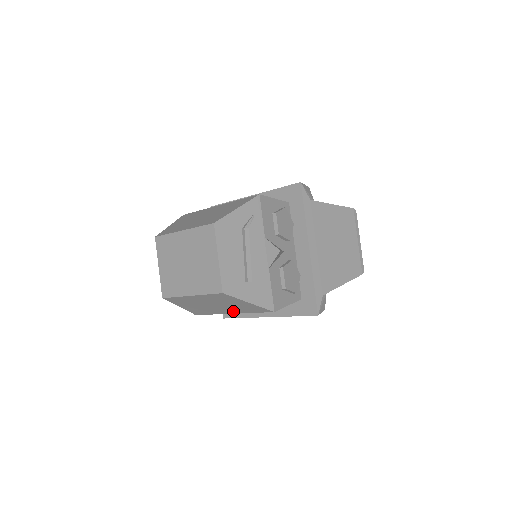
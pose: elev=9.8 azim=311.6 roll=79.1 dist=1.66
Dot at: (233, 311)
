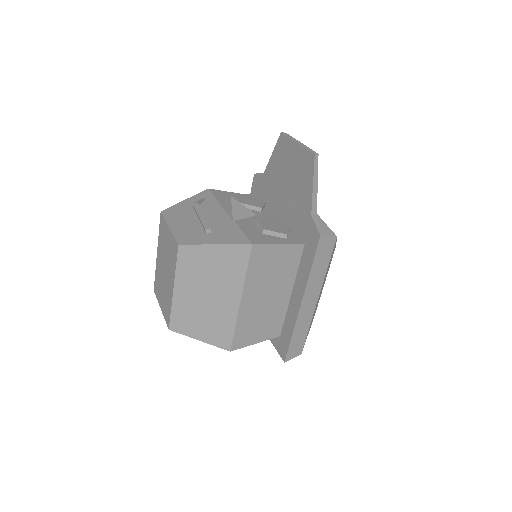
Dot at: (233, 292)
